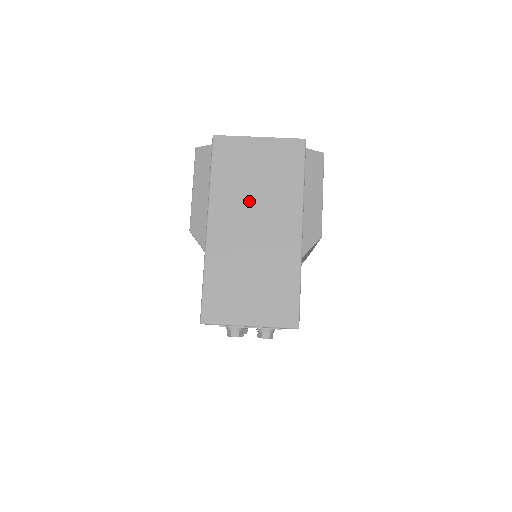
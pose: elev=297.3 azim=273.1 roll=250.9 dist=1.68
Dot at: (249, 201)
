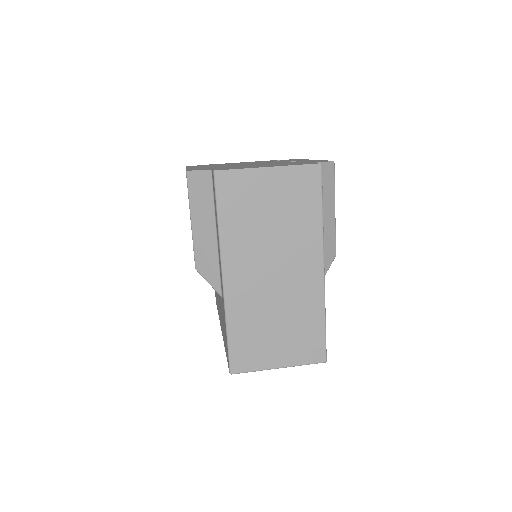
Dot at: (265, 244)
